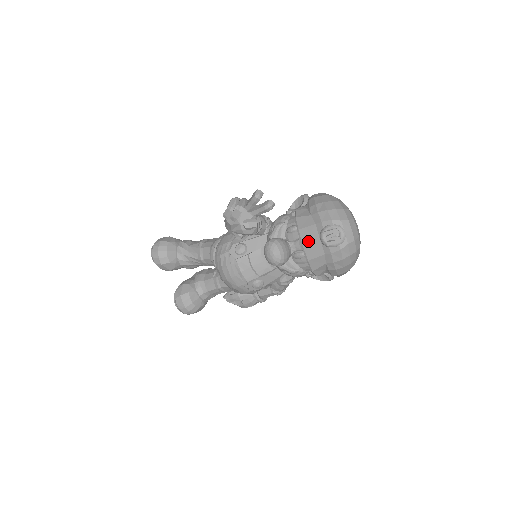
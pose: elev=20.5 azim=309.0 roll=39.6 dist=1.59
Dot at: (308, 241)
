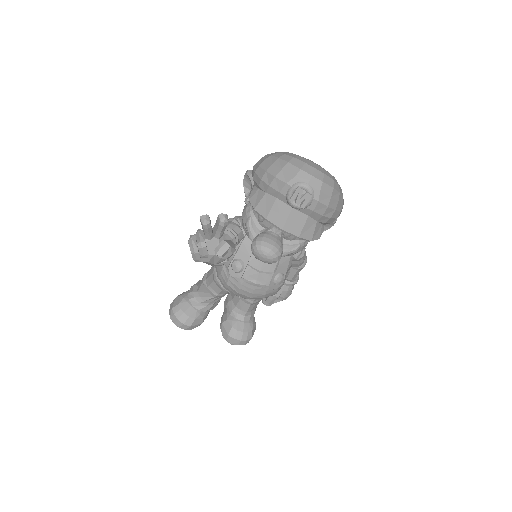
Dot at: (283, 220)
